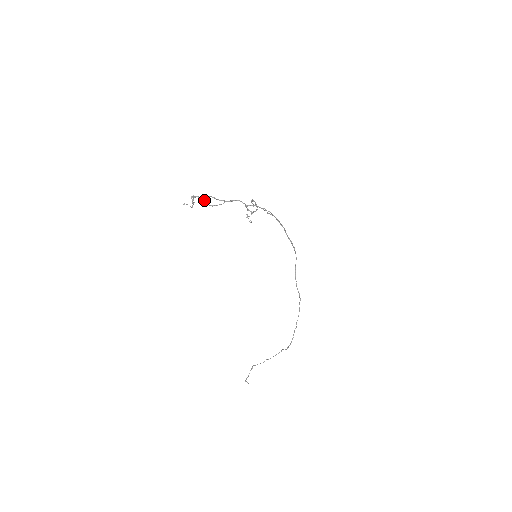
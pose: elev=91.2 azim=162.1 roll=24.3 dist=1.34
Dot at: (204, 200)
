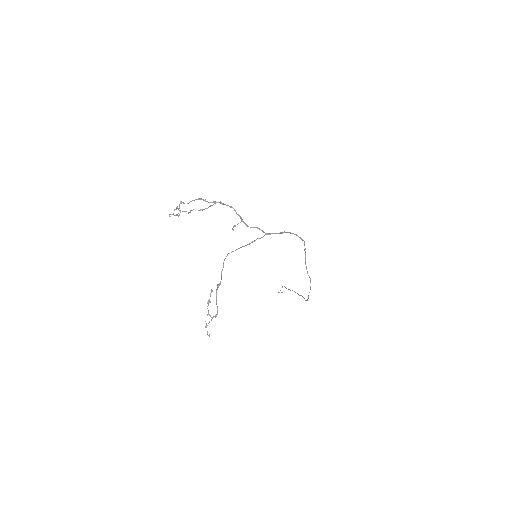
Dot at: (189, 212)
